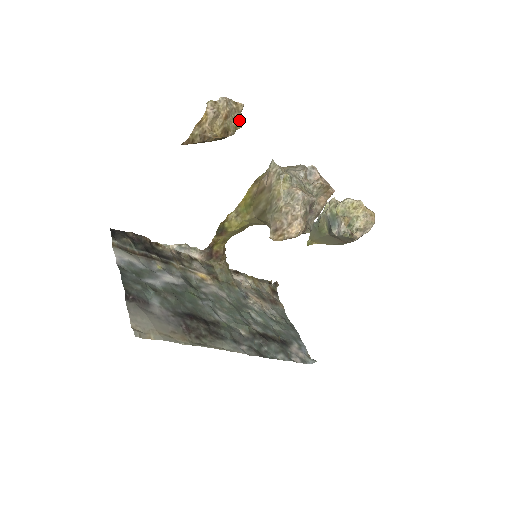
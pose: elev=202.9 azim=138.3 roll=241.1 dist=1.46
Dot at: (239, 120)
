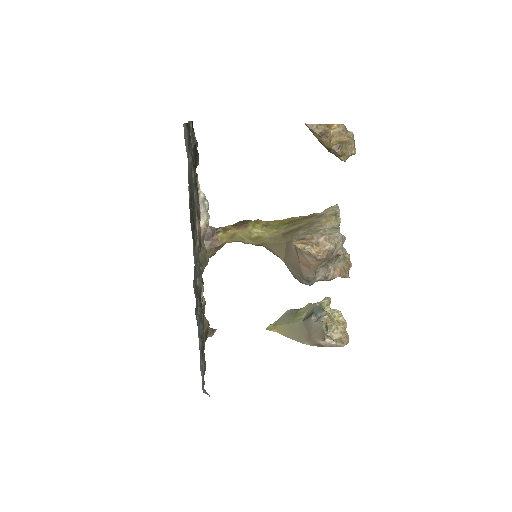
Dot at: (347, 156)
